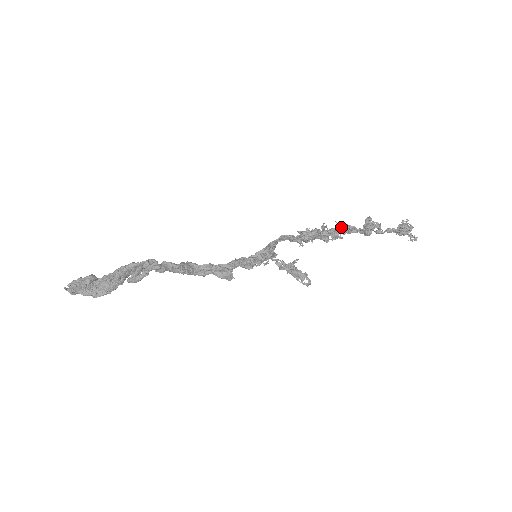
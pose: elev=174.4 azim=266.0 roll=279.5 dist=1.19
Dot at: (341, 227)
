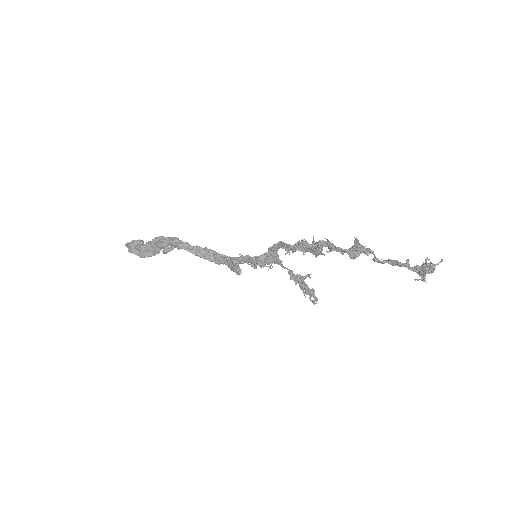
Dot at: (323, 242)
